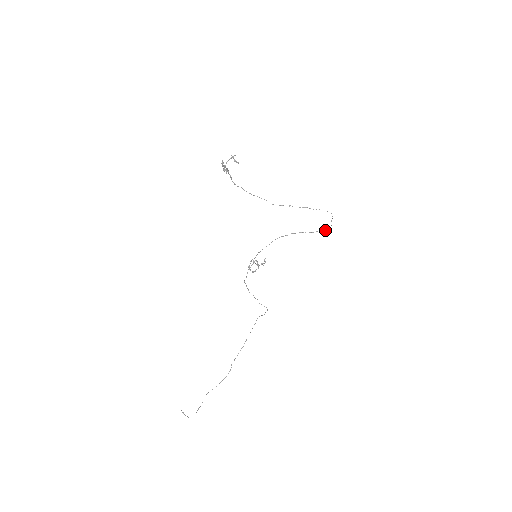
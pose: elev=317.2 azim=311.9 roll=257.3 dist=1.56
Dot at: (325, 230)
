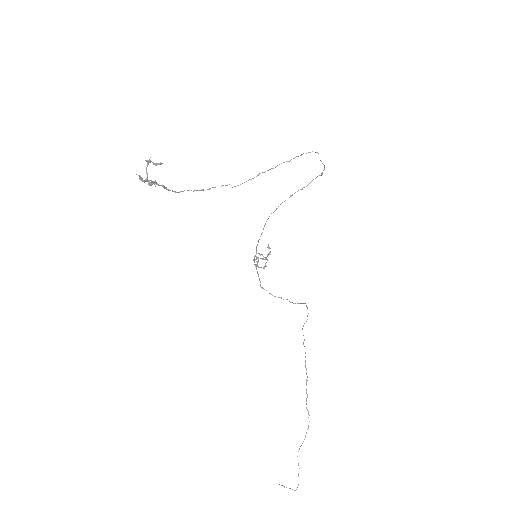
Dot at: occluded
